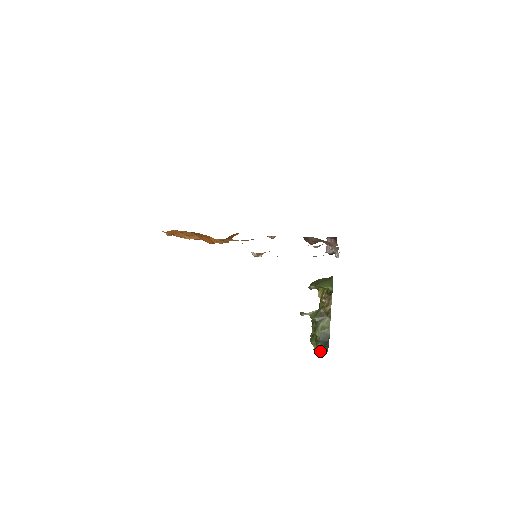
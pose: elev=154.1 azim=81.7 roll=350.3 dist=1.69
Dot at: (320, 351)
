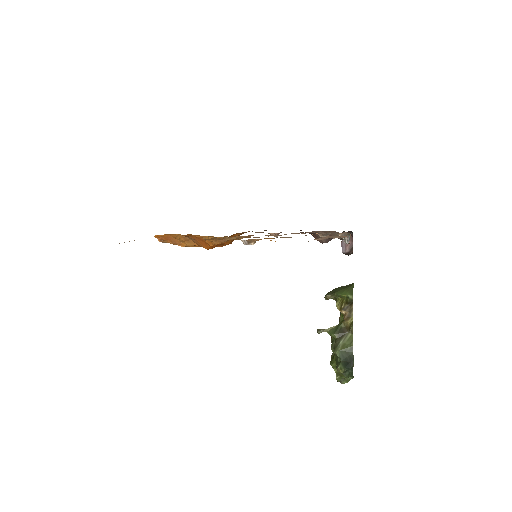
Dot at: (343, 375)
